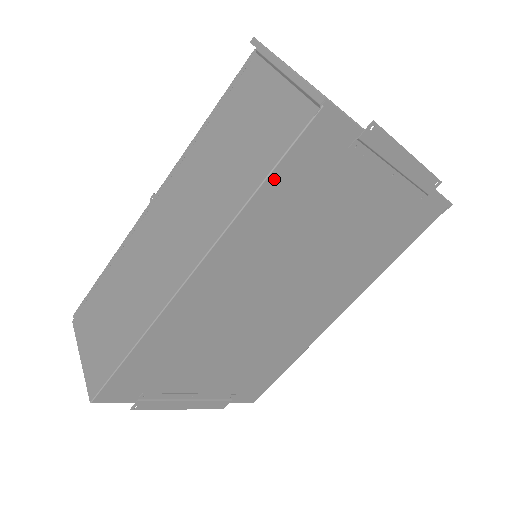
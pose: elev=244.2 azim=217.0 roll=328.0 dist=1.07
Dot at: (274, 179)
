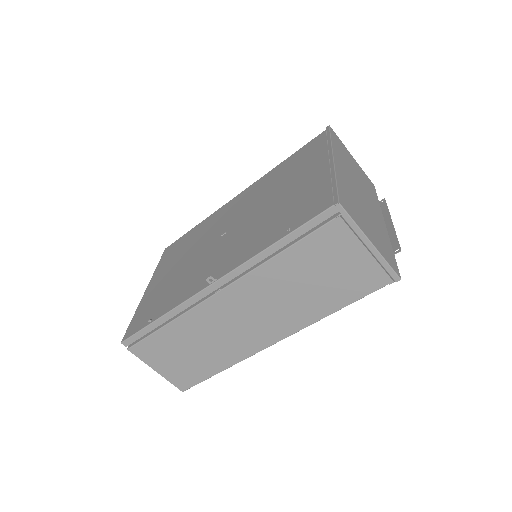
Dot at: (348, 302)
